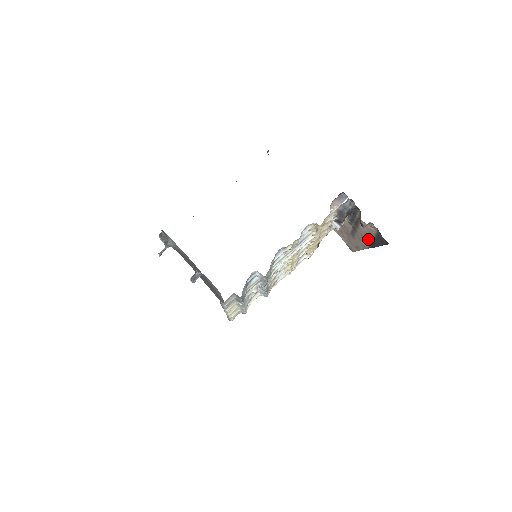
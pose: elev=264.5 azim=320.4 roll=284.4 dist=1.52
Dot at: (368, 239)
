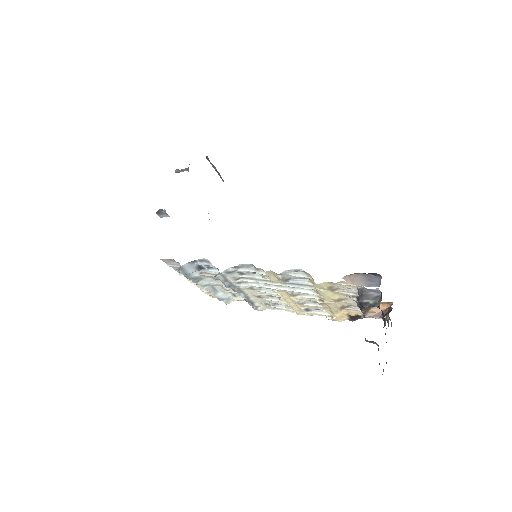
Dot at: occluded
